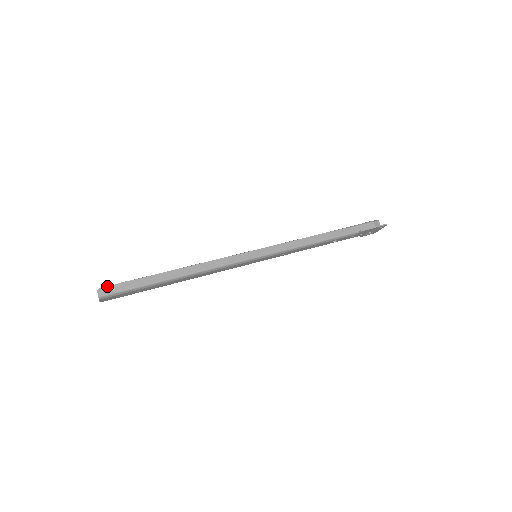
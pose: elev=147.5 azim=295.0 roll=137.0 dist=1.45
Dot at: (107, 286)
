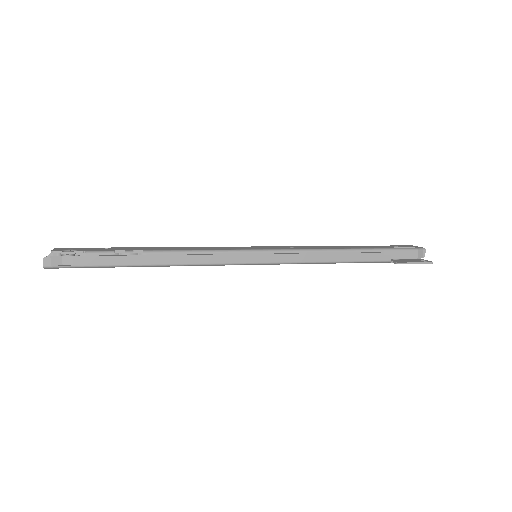
Dot at: (57, 256)
